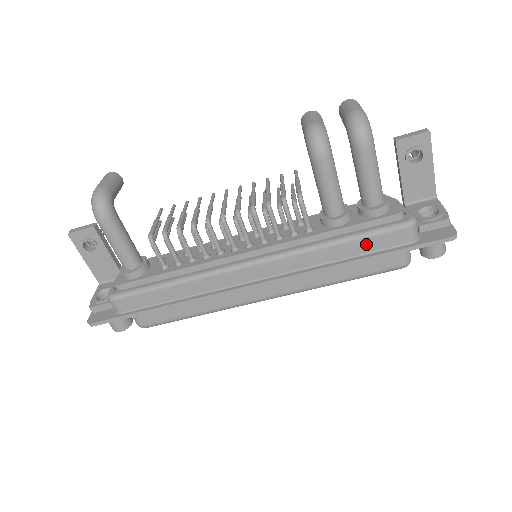
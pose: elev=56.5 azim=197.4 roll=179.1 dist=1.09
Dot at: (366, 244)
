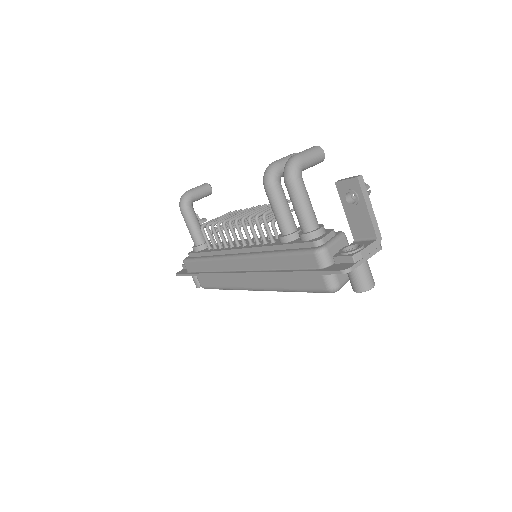
Dot at: (292, 261)
